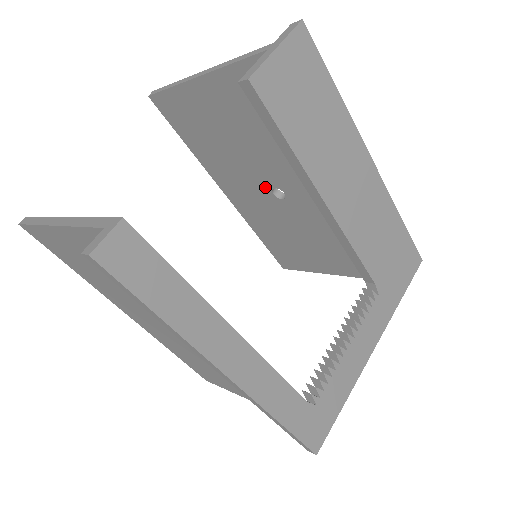
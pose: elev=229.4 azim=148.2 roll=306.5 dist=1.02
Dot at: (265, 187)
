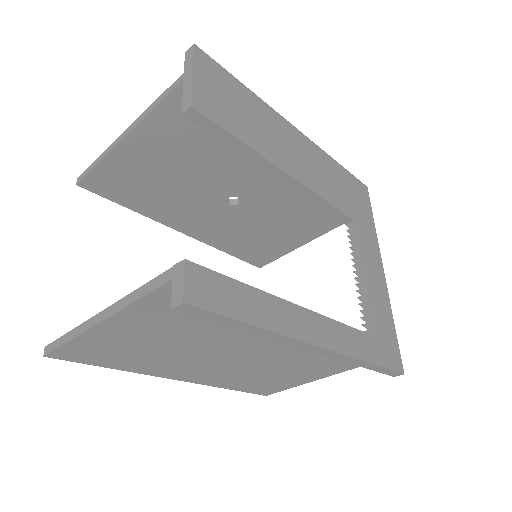
Dot at: (219, 203)
